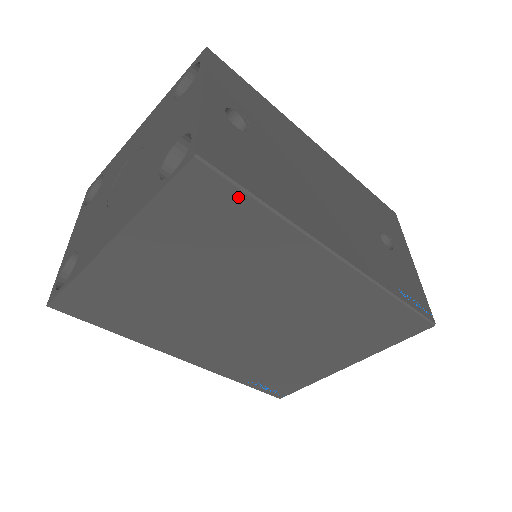
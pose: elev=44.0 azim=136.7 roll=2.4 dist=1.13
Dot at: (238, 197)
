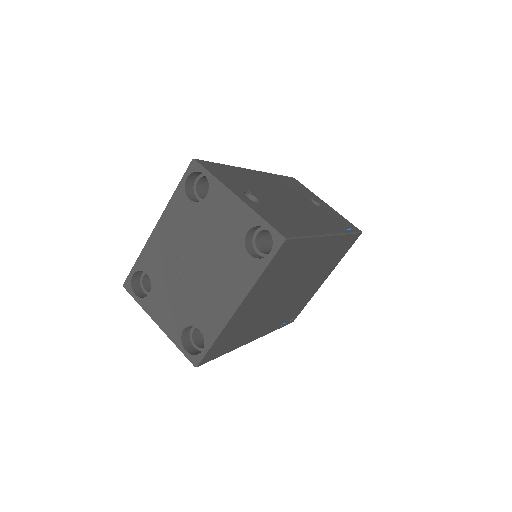
Dot at: (298, 242)
